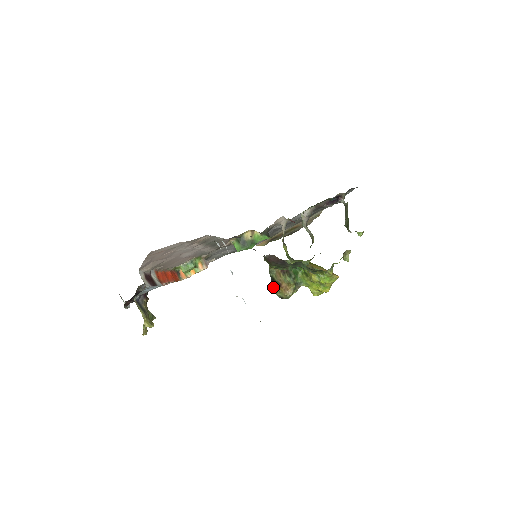
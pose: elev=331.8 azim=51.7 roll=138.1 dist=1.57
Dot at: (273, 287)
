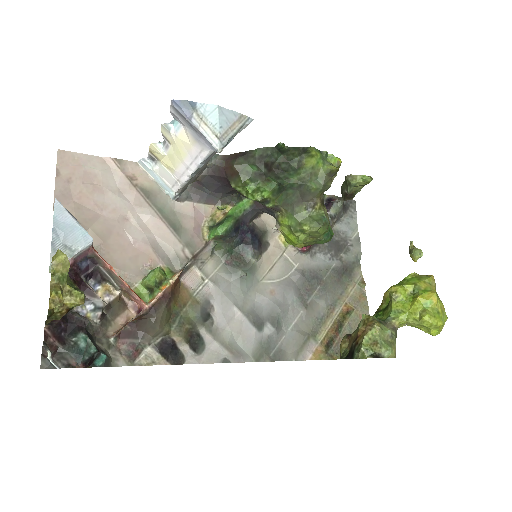
Dot at: (353, 357)
